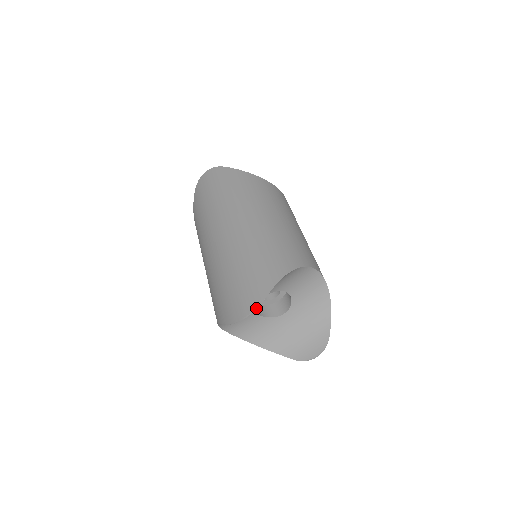
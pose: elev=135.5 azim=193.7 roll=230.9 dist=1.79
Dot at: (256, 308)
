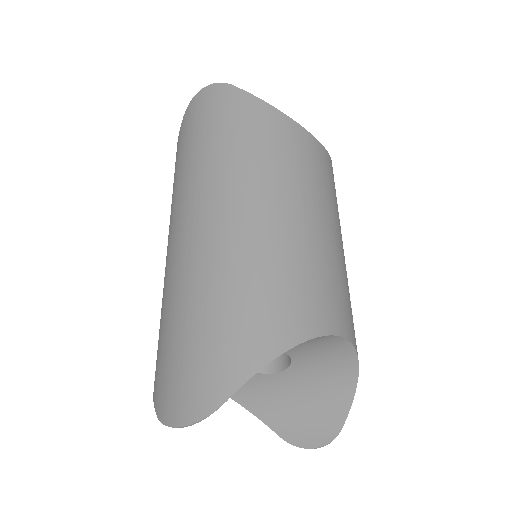
Dot at: (201, 419)
